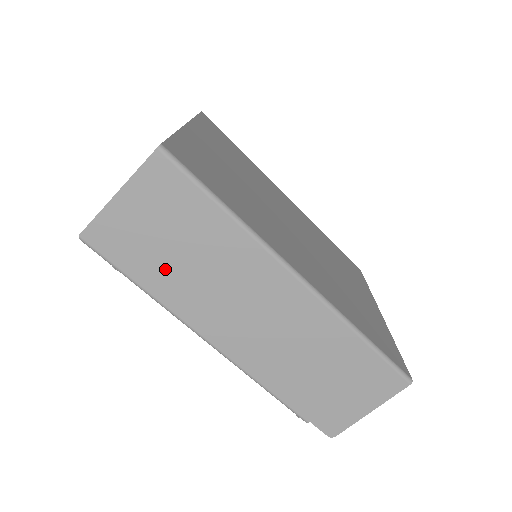
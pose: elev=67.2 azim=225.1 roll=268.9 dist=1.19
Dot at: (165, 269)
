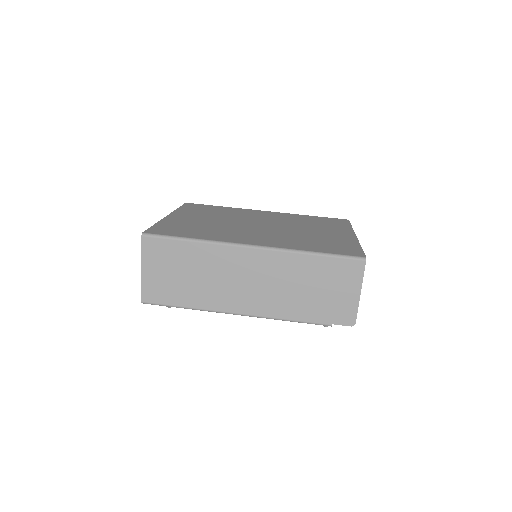
Dot at: (188, 290)
